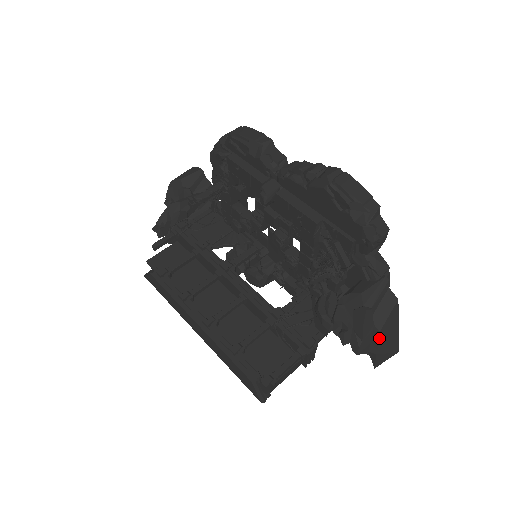
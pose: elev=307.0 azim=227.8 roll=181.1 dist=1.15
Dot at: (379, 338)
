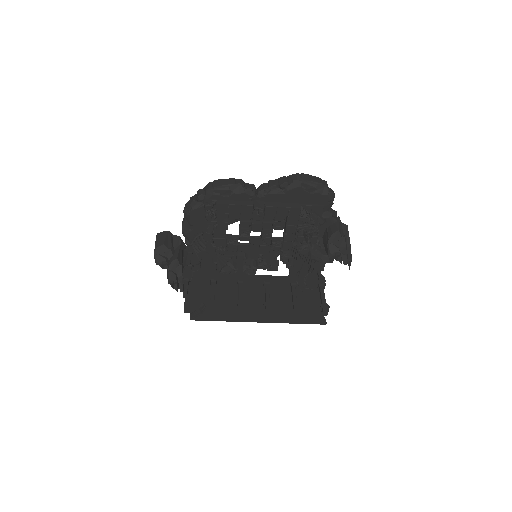
Dot at: occluded
